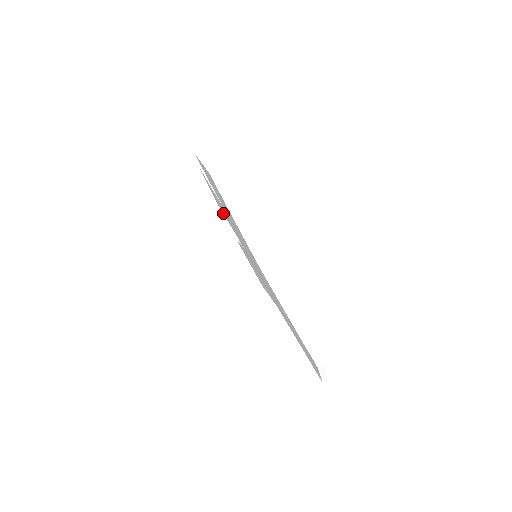
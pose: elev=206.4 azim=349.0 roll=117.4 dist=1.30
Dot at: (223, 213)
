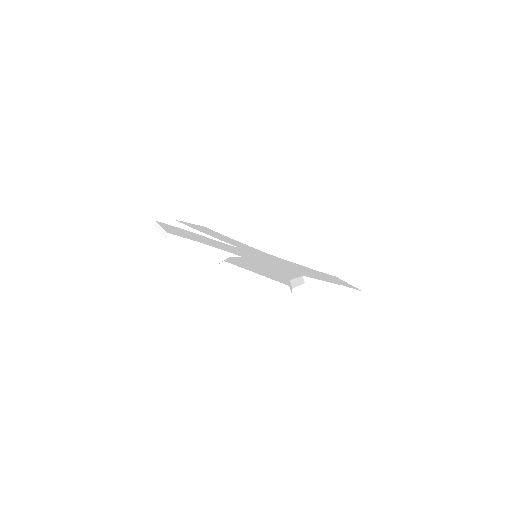
Dot at: occluded
